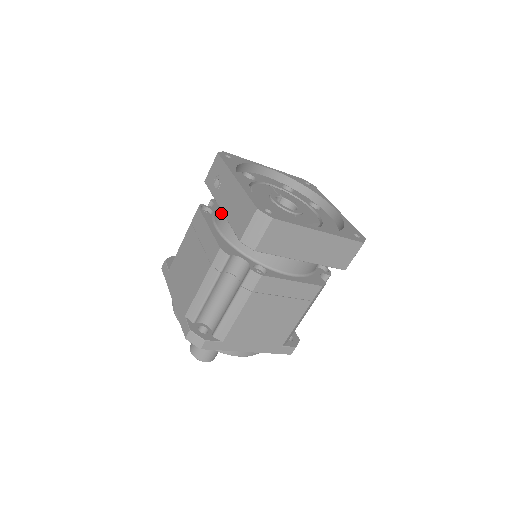
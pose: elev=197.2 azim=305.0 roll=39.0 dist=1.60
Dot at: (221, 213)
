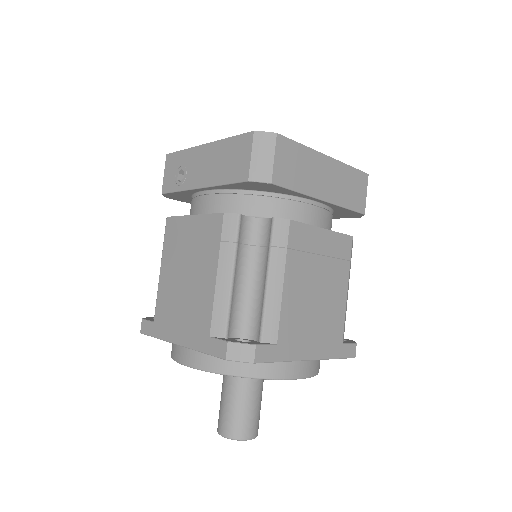
Dot at: (201, 199)
